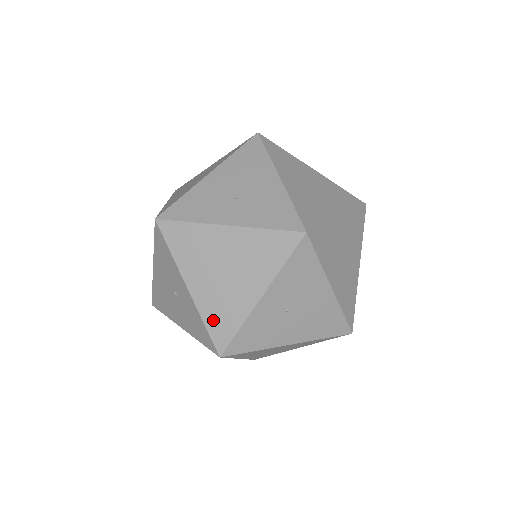
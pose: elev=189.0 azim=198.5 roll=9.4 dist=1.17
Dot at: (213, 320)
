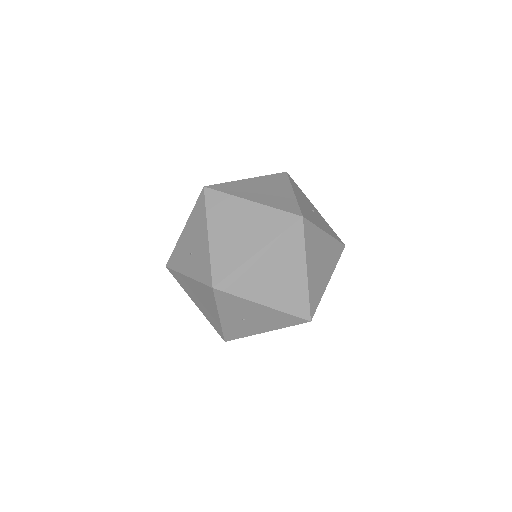
Dot at: (212, 323)
